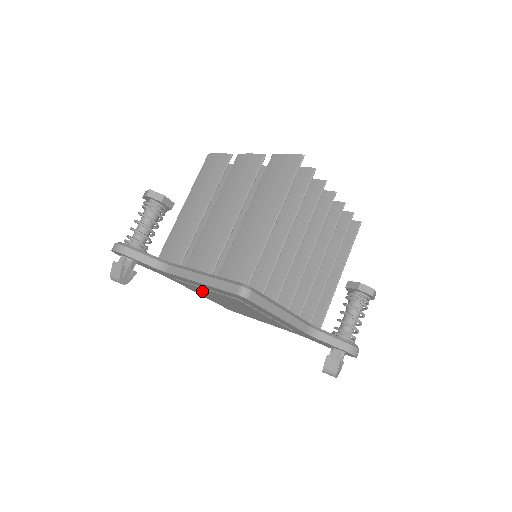
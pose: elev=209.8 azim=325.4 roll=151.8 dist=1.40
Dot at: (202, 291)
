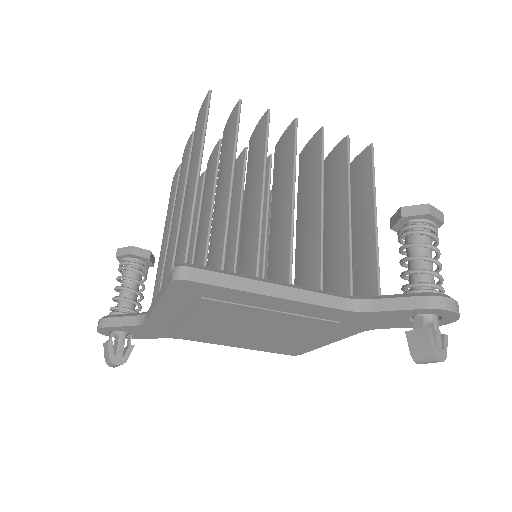
Dot at: (206, 330)
